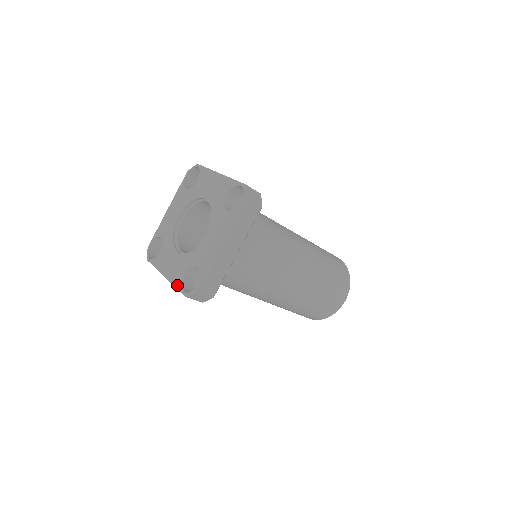
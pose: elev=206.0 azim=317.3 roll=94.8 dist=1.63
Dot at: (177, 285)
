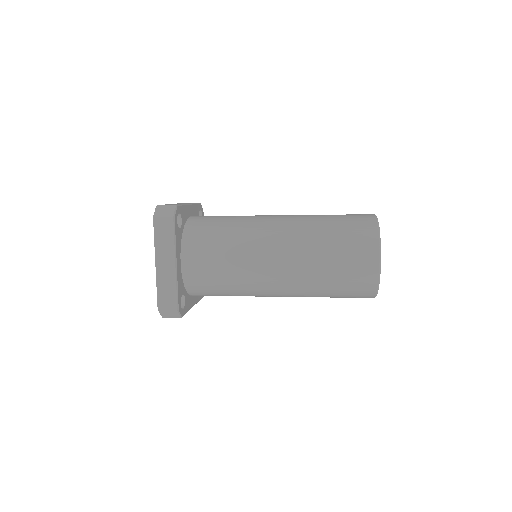
Dot at: occluded
